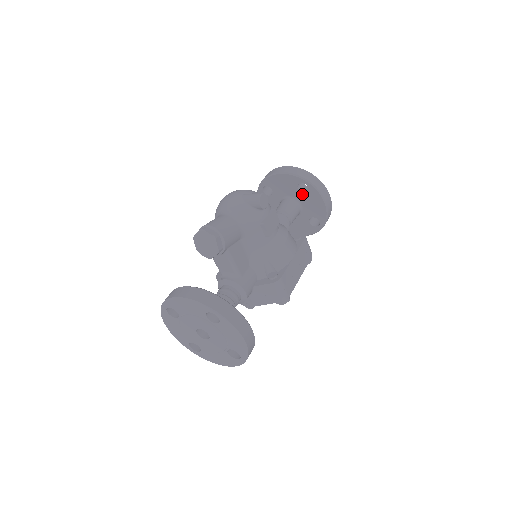
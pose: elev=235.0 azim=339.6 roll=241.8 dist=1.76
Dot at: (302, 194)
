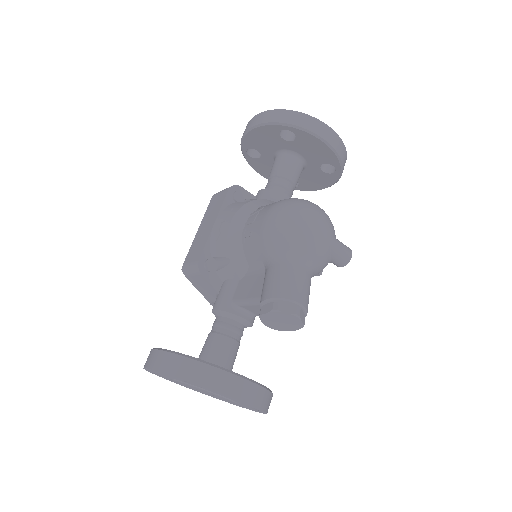
Dot at: (319, 169)
